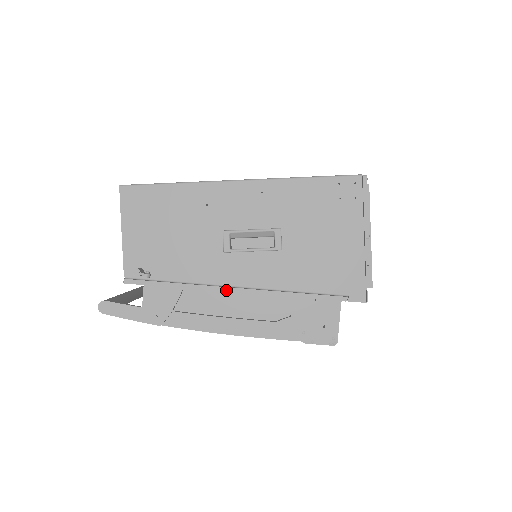
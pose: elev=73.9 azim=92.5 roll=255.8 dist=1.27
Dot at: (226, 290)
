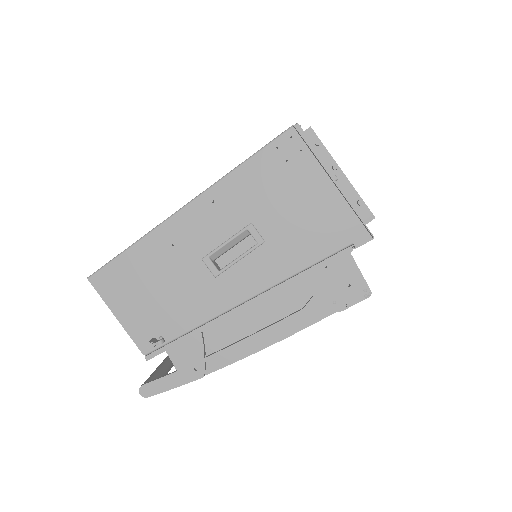
Dot at: (239, 309)
